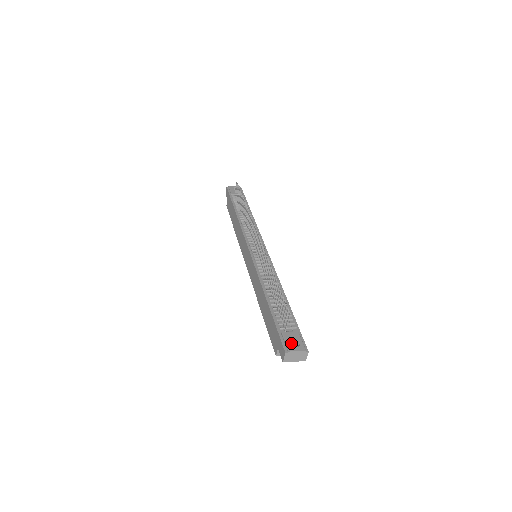
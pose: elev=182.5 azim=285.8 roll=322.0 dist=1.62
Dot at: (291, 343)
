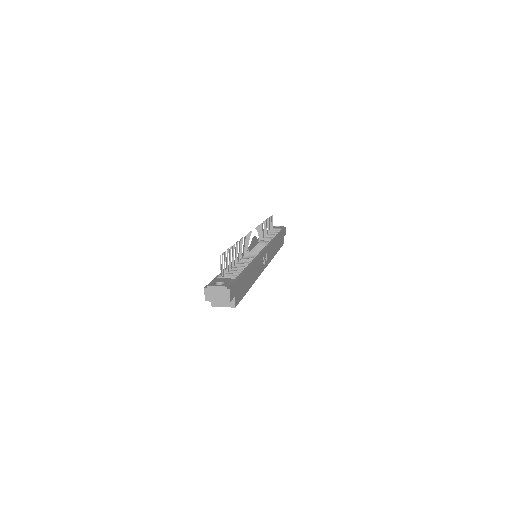
Dot at: (218, 284)
